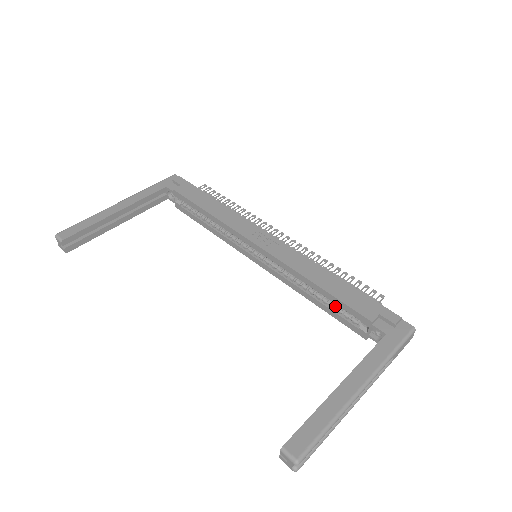
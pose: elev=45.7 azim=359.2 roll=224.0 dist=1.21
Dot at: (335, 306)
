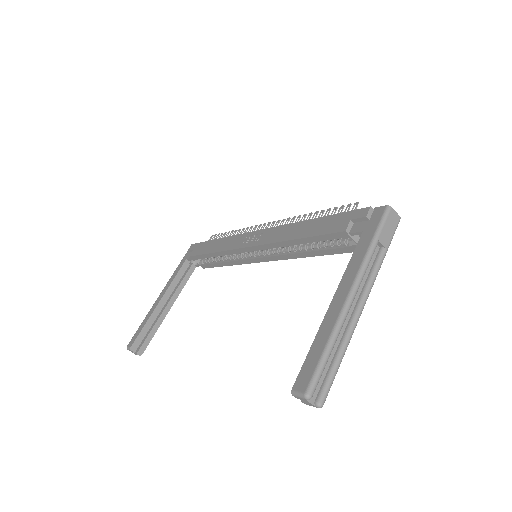
Dot at: (324, 244)
